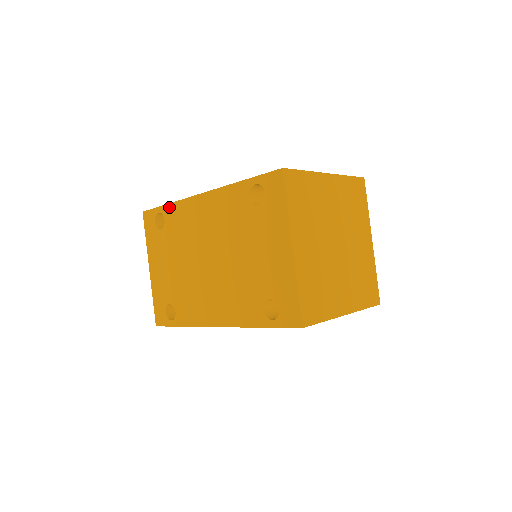
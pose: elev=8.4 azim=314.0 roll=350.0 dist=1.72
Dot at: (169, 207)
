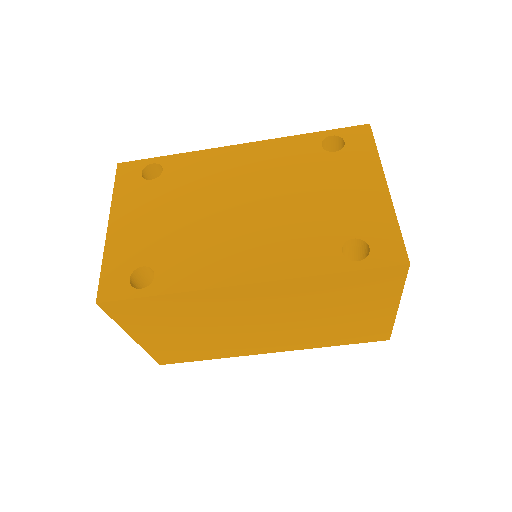
Dot at: (176, 157)
